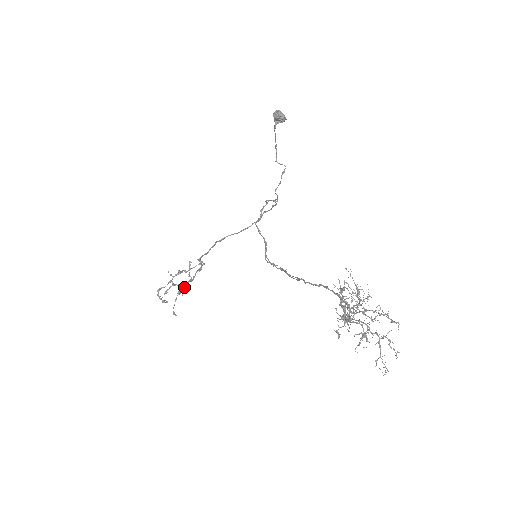
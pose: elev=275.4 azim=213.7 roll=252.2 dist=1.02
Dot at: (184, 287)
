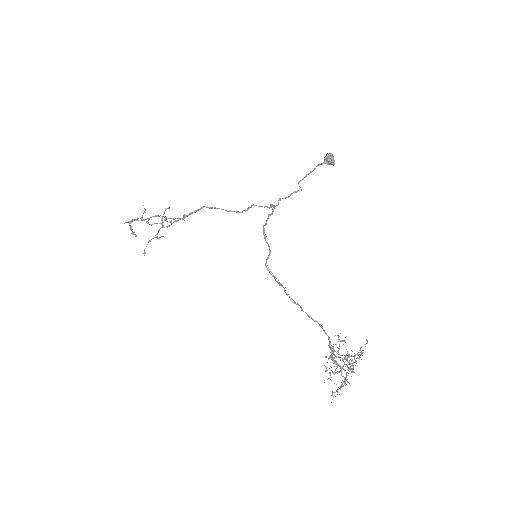
Dot at: occluded
